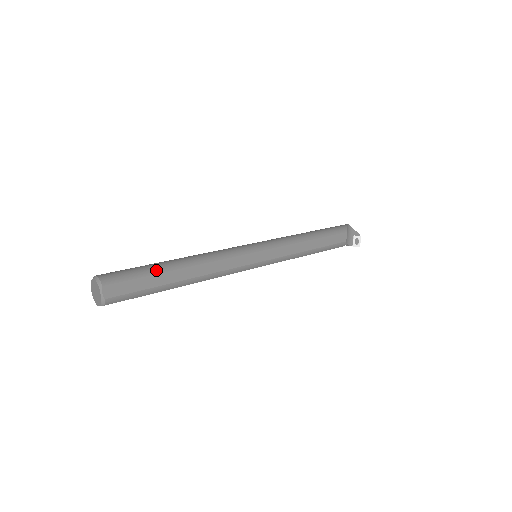
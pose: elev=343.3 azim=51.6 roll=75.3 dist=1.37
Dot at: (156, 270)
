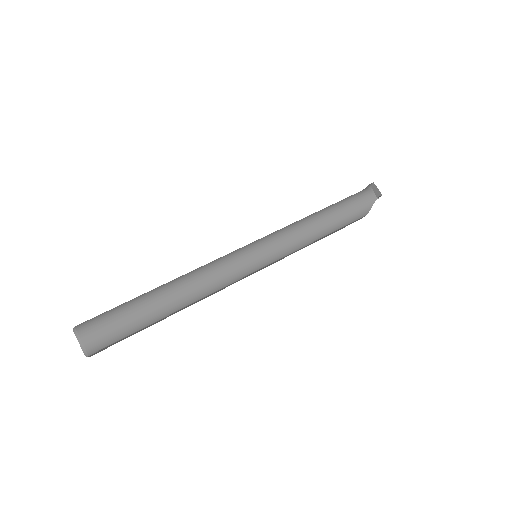
Dot at: (146, 324)
